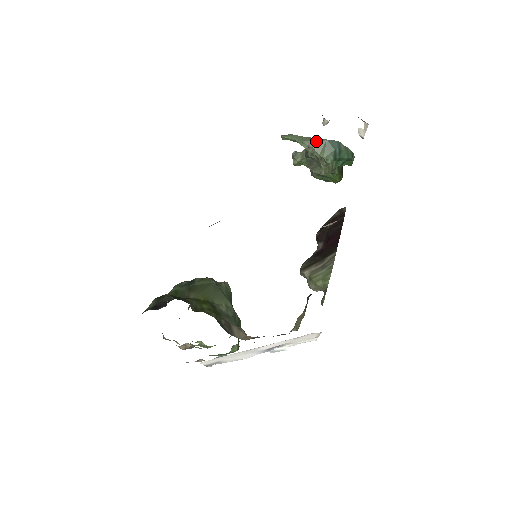
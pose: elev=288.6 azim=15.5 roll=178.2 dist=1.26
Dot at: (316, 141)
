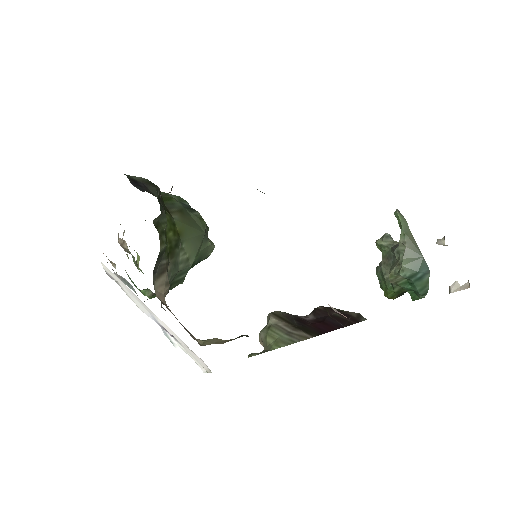
Dot at: (415, 247)
